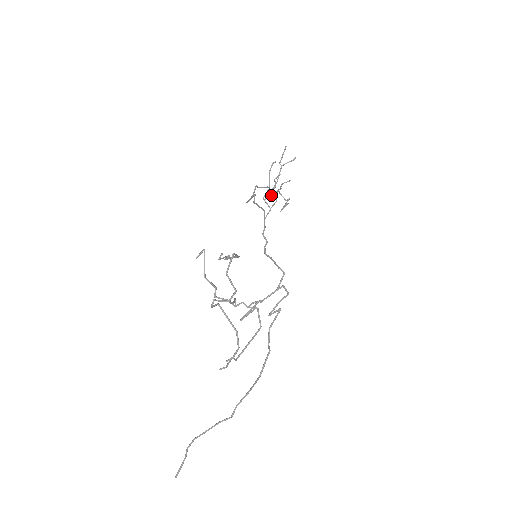
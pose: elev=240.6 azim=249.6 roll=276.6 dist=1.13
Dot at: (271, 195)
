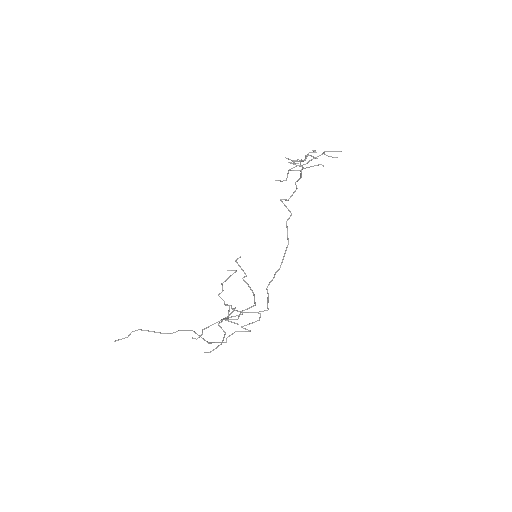
Dot at: (295, 161)
